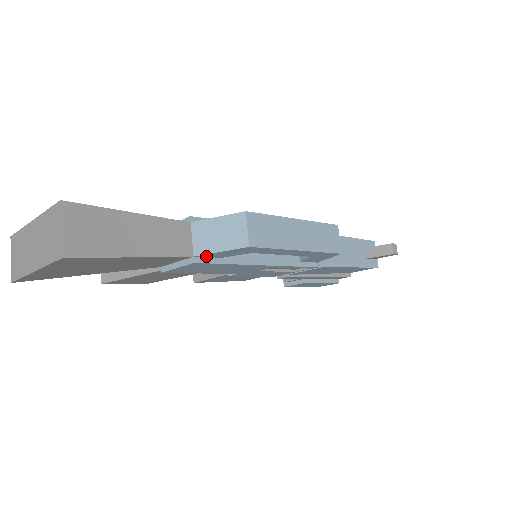
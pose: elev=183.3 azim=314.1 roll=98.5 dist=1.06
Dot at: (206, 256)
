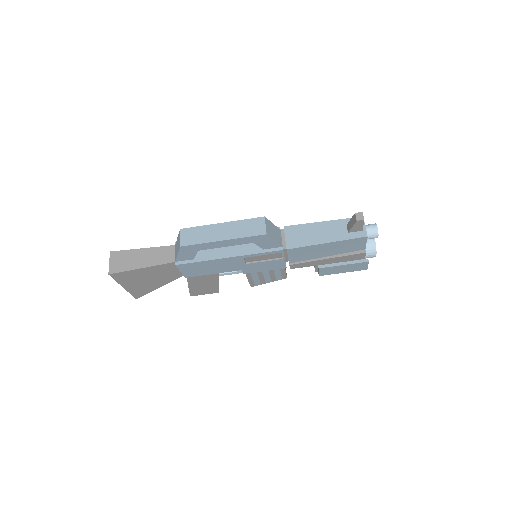
Dot at: (182, 260)
